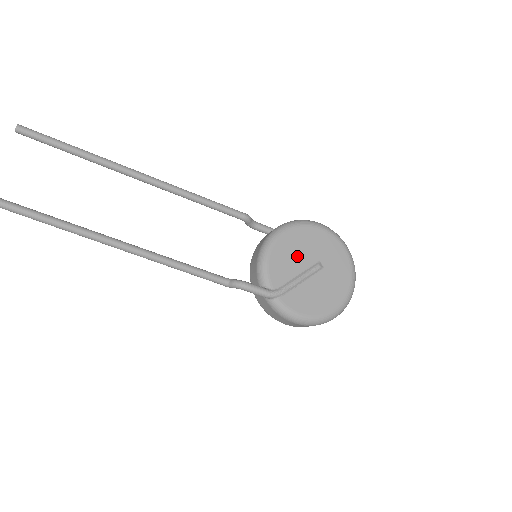
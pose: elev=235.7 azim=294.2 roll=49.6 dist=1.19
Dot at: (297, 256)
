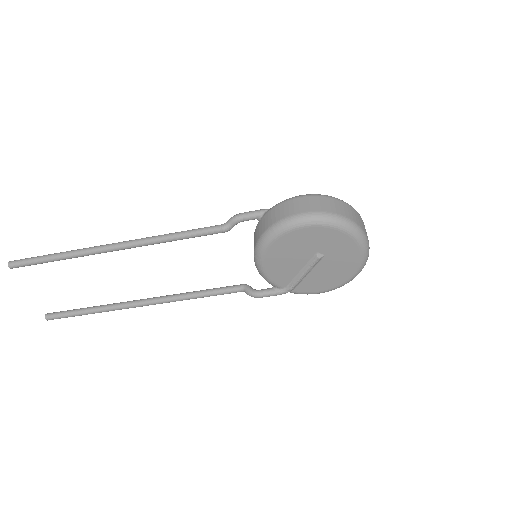
Dot at: (291, 259)
